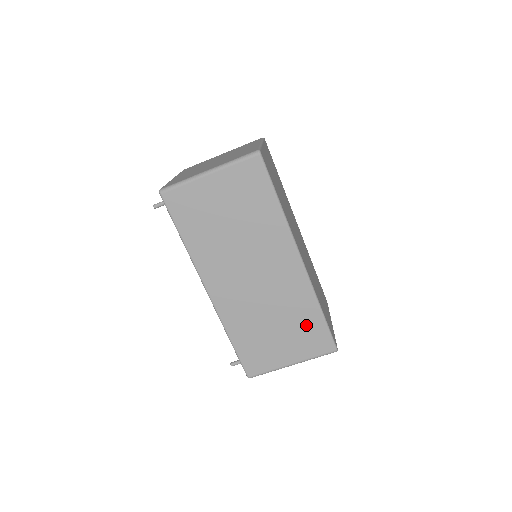
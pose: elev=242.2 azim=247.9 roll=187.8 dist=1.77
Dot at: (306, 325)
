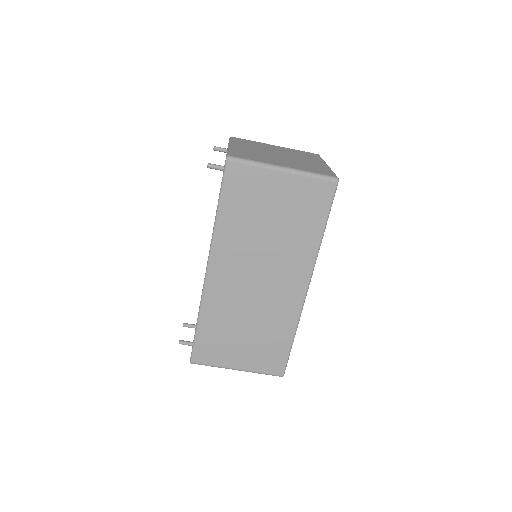
Dot at: (273, 343)
